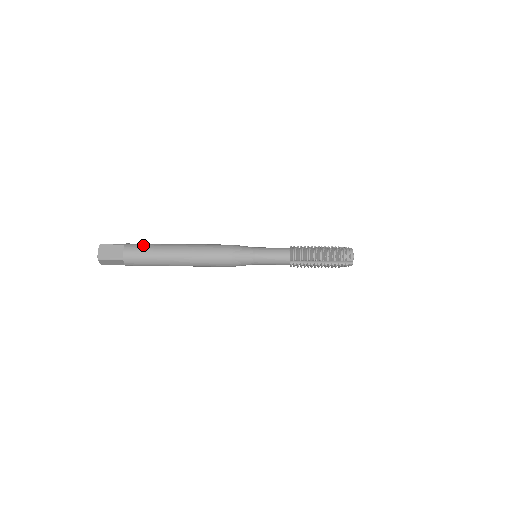
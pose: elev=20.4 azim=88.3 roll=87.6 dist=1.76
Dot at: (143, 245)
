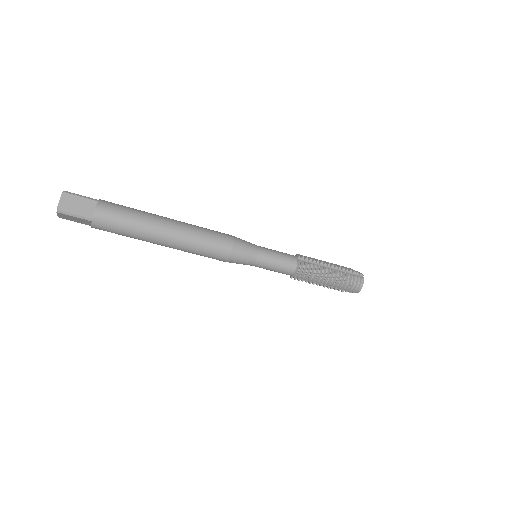
Dot at: occluded
